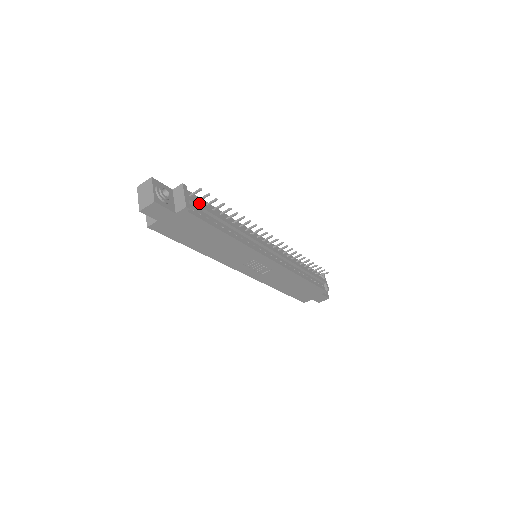
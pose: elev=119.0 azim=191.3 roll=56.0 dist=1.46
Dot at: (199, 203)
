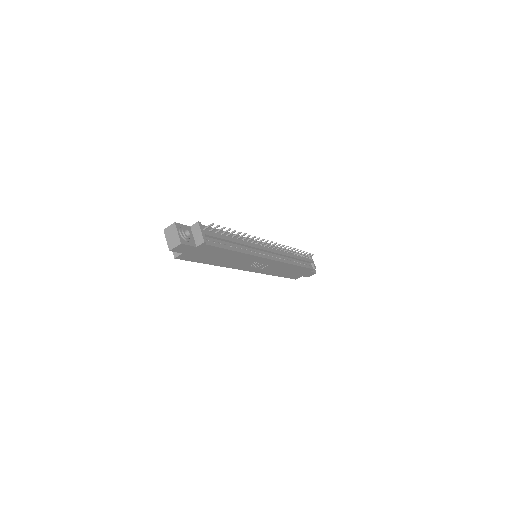
Dot at: (212, 234)
